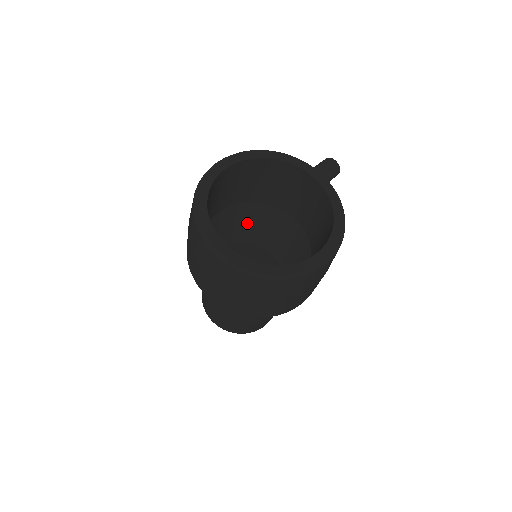
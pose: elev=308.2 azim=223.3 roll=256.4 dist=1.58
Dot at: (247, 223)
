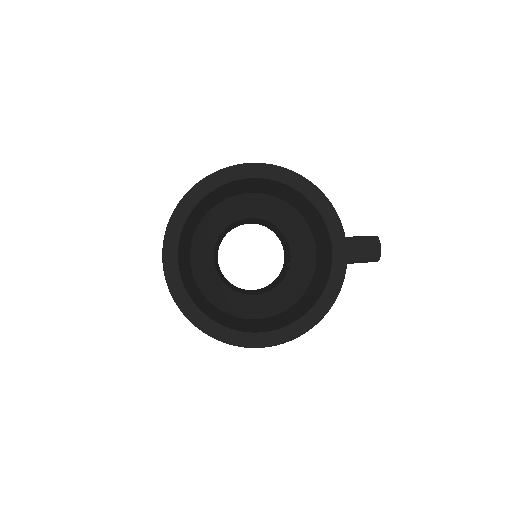
Dot at: (282, 215)
